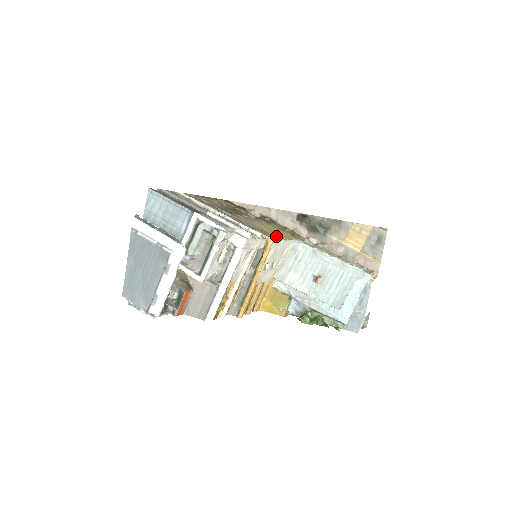
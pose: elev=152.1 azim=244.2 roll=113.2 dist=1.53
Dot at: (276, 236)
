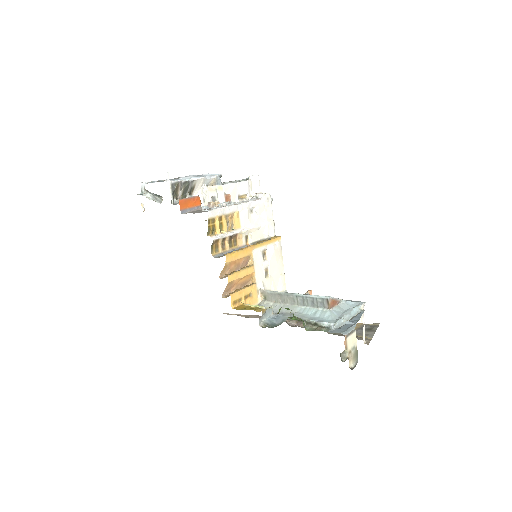
Dot at: occluded
